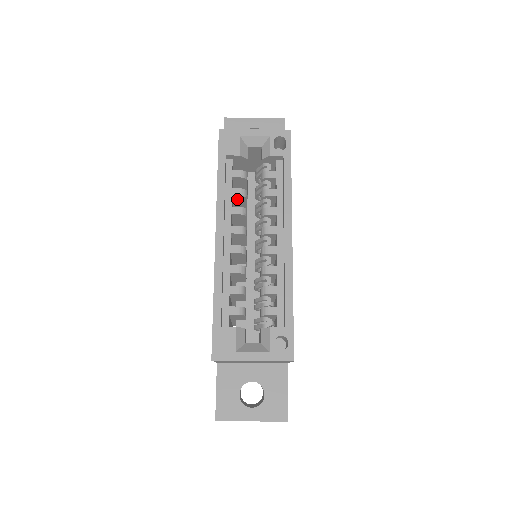
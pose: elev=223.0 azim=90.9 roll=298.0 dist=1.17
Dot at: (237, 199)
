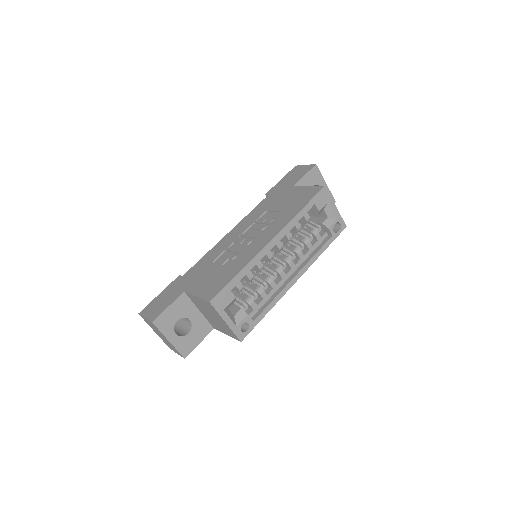
Dot at: occluded
